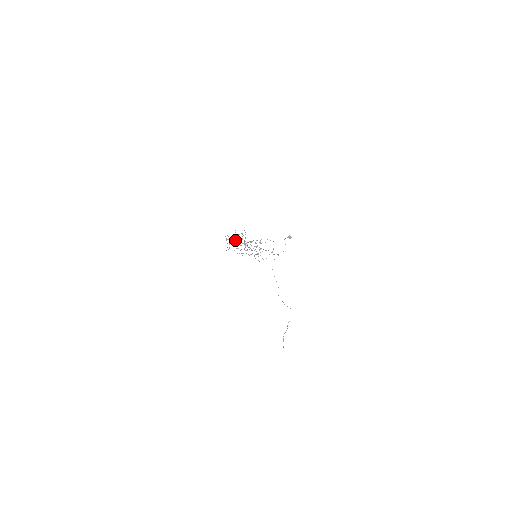
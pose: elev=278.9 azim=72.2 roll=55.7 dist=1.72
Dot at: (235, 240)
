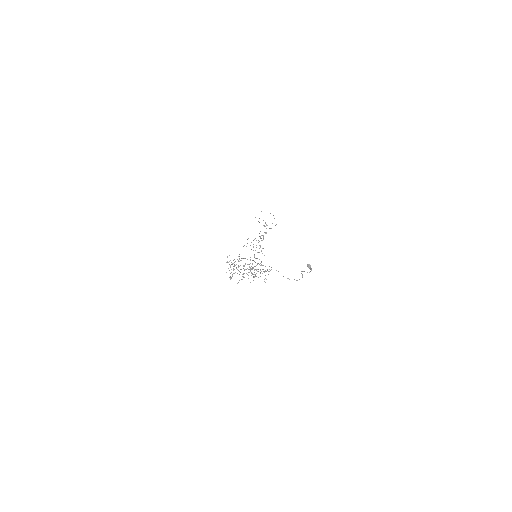
Dot at: occluded
